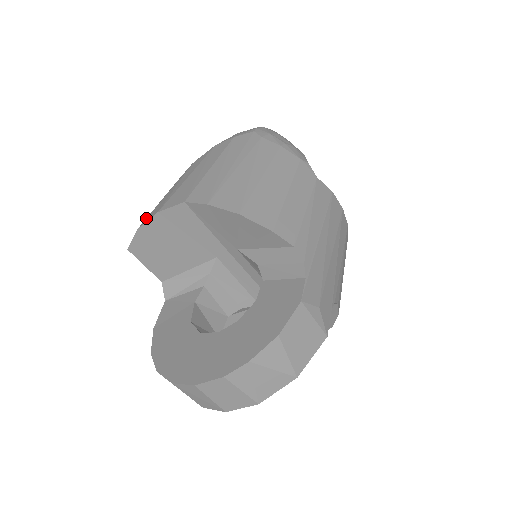
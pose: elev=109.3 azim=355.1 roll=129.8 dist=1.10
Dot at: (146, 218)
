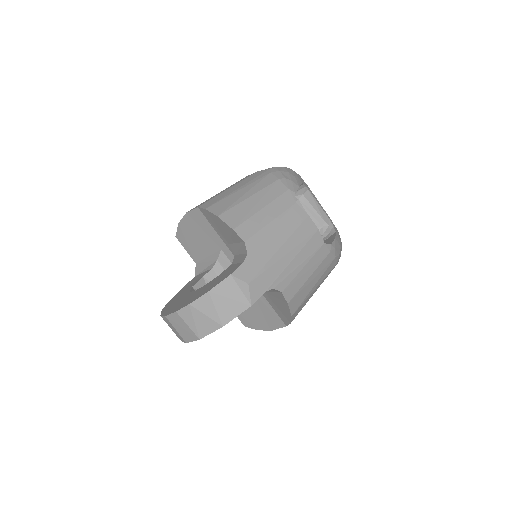
Dot at: occluded
